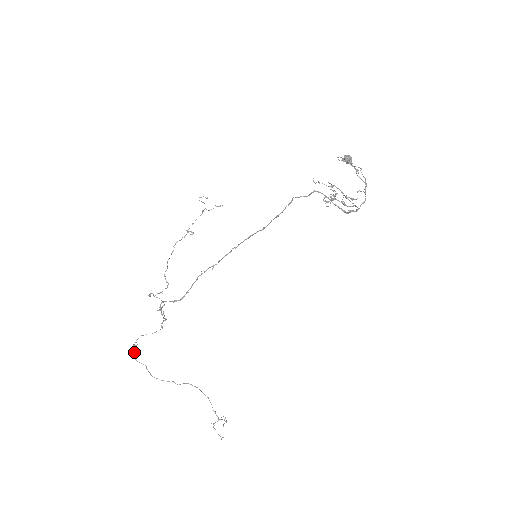
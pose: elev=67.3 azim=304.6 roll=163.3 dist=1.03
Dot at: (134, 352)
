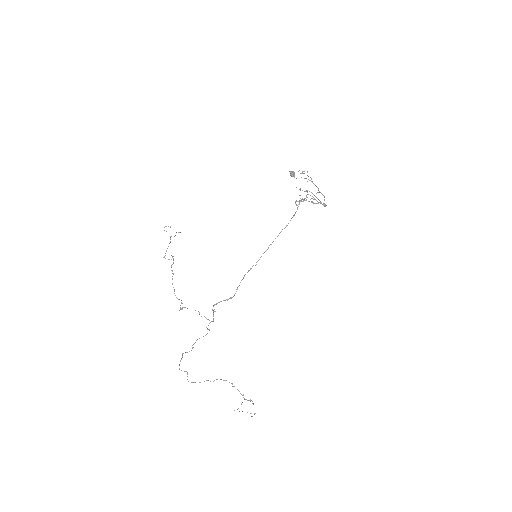
Dot at: occluded
